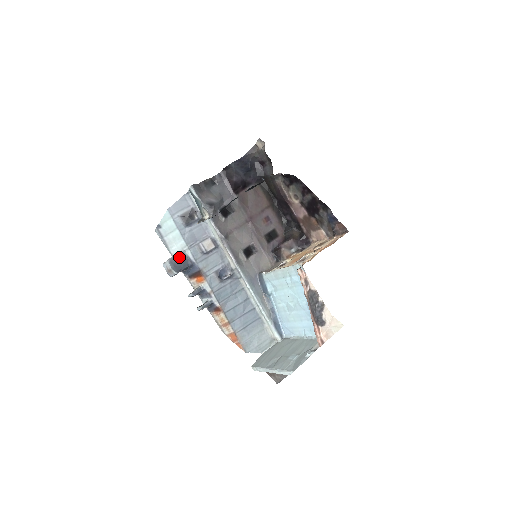
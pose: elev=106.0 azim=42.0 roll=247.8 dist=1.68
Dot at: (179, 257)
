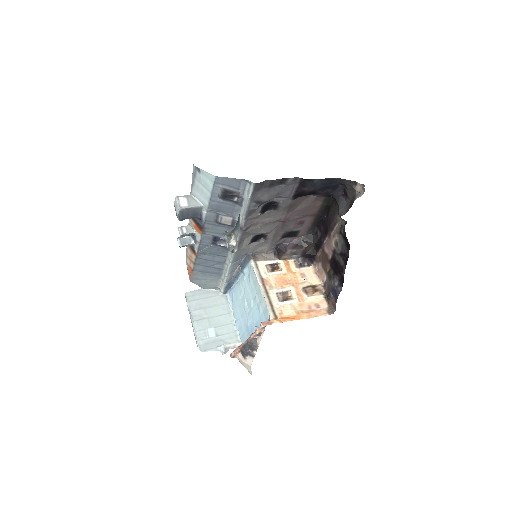
Dot at: (193, 210)
